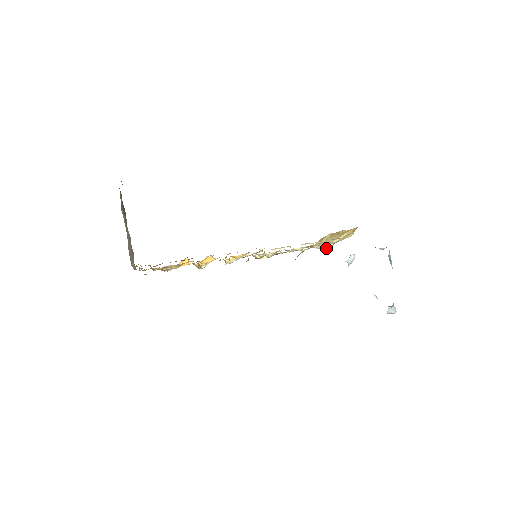
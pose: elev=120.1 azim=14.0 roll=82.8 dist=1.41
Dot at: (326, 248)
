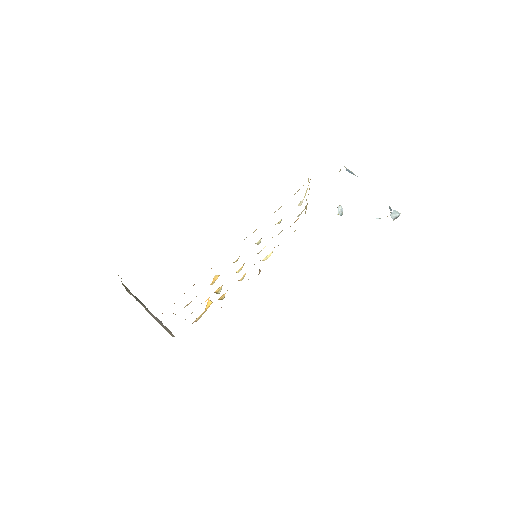
Dot at: occluded
